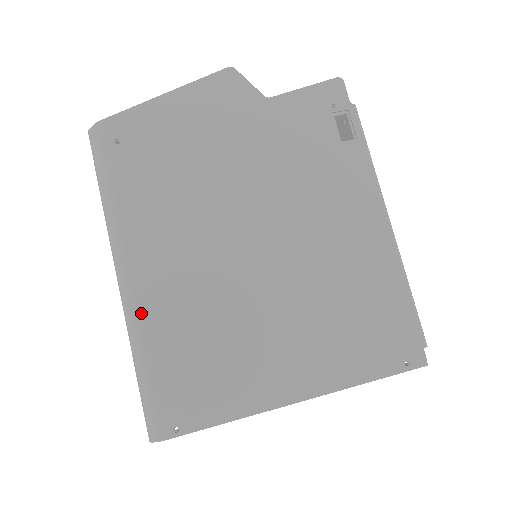
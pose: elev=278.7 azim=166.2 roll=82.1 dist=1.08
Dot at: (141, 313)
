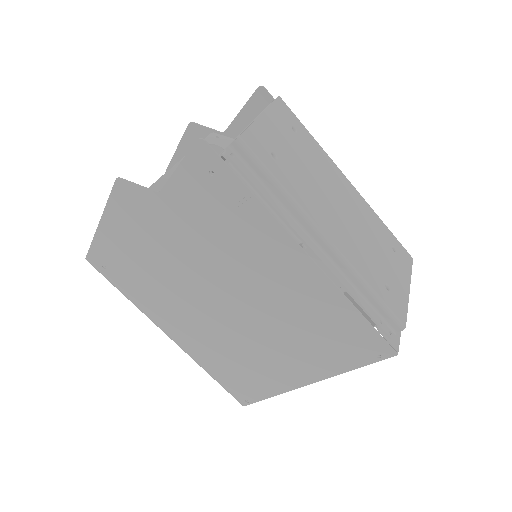
Dot at: (191, 355)
